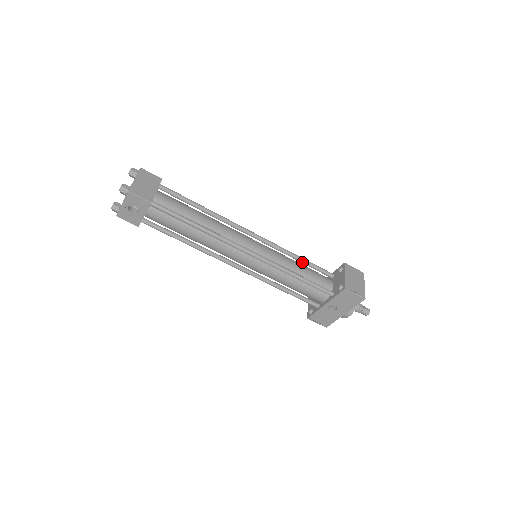
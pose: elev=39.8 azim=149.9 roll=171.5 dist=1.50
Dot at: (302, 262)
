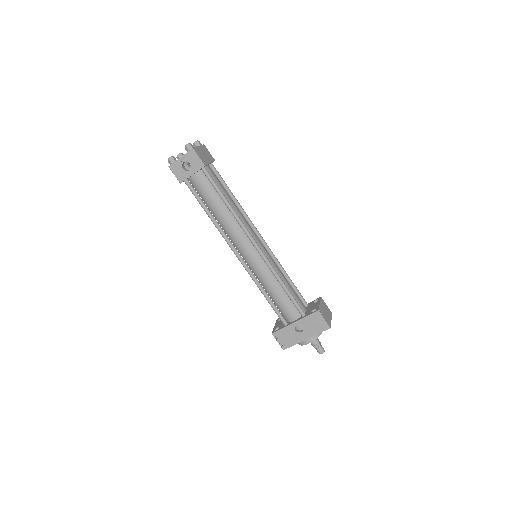
Dot at: (288, 280)
